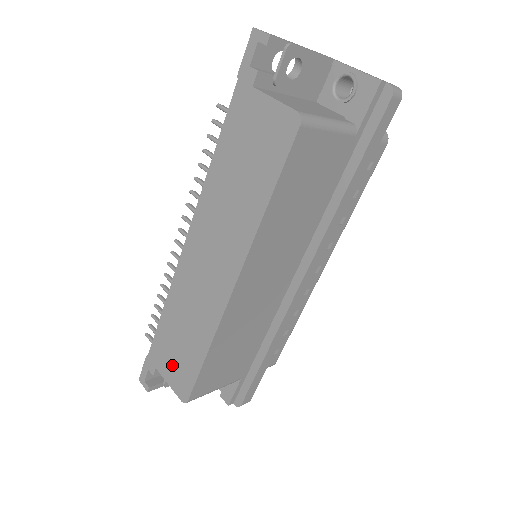
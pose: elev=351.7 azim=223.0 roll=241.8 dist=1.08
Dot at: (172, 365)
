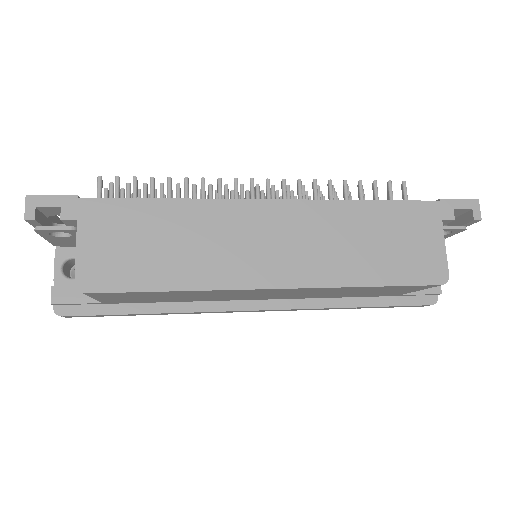
Dot at: (109, 246)
